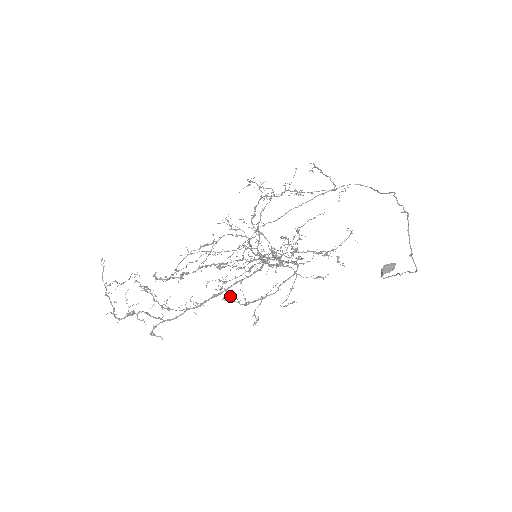
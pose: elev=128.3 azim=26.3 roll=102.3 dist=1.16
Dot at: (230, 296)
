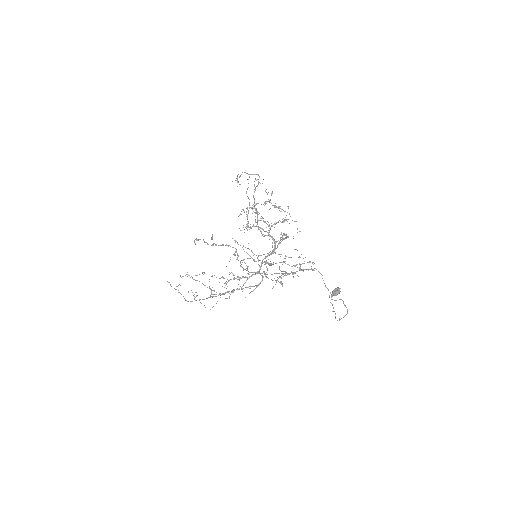
Dot at: occluded
